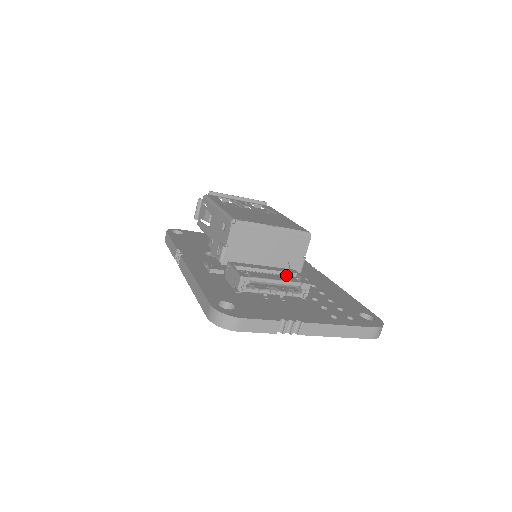
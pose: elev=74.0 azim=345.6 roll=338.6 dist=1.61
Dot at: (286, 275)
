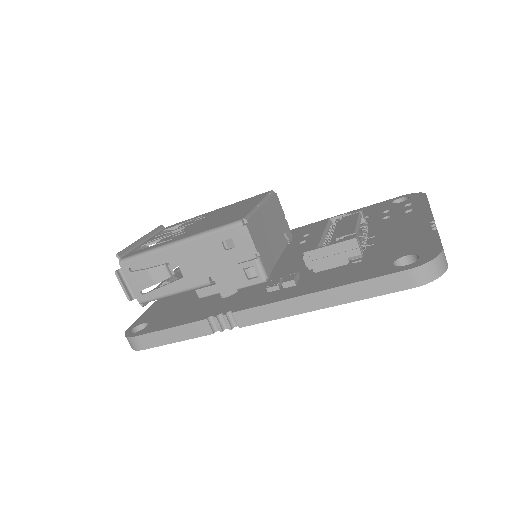
Dot at: (334, 224)
